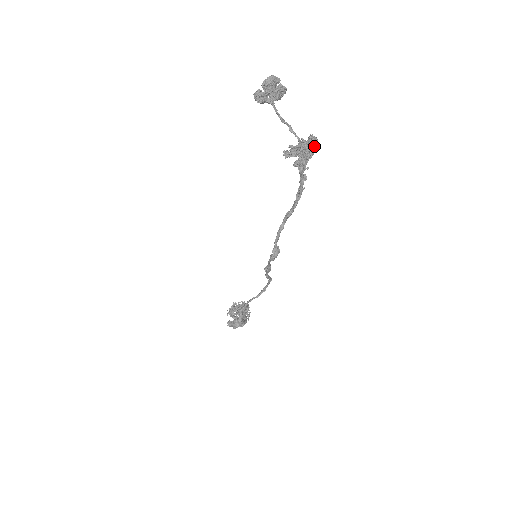
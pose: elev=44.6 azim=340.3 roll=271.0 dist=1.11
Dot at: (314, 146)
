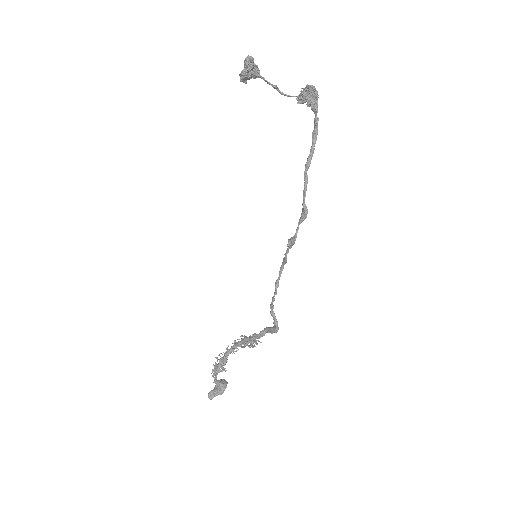
Dot at: occluded
